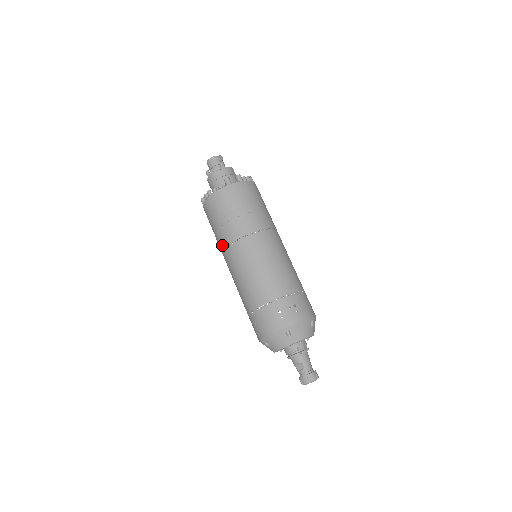
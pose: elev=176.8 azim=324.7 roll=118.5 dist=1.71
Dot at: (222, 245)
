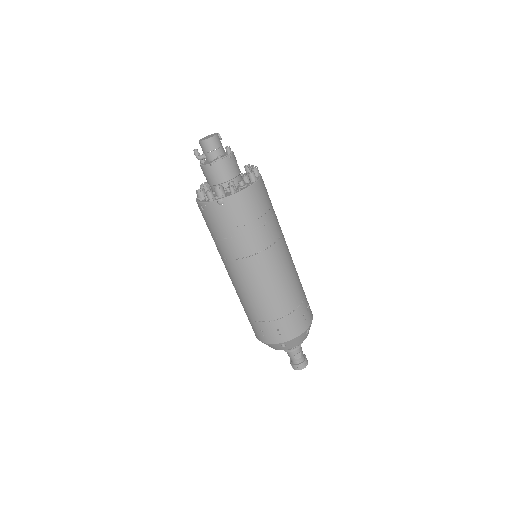
Dot at: (245, 252)
